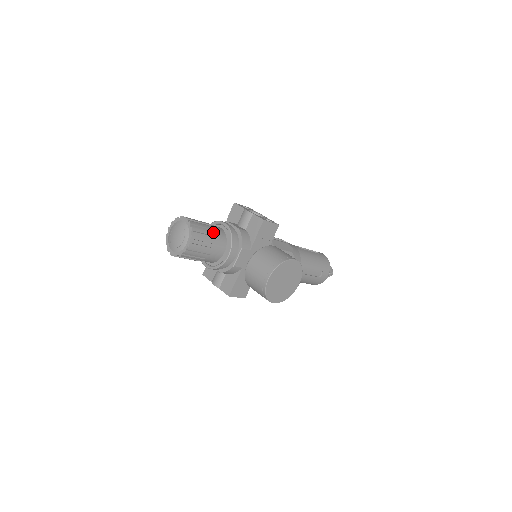
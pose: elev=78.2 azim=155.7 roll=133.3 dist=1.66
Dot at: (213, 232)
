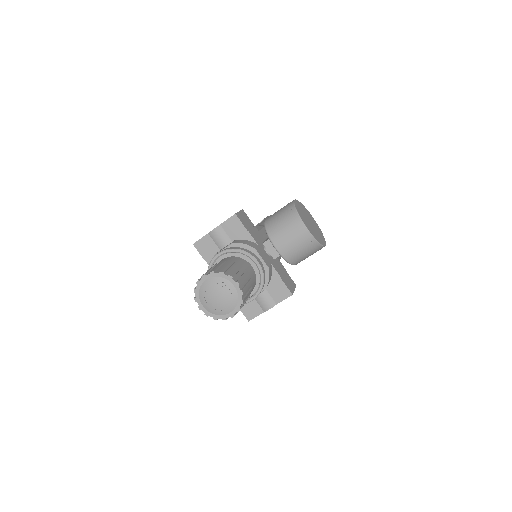
Dot at: (228, 262)
